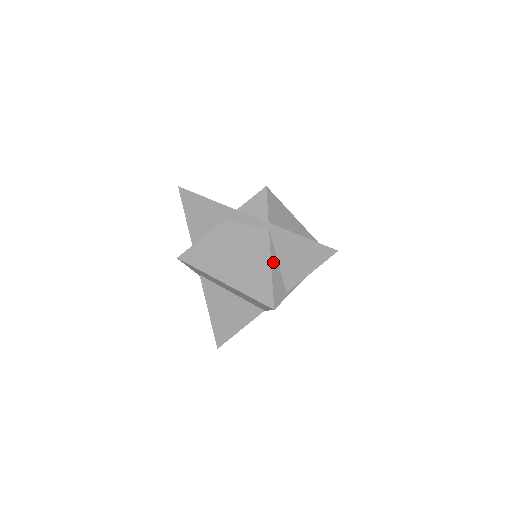
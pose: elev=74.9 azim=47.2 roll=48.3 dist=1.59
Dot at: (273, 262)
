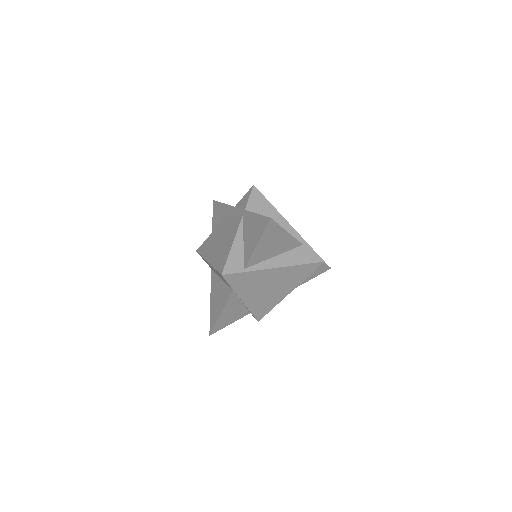
Dot at: (237, 240)
